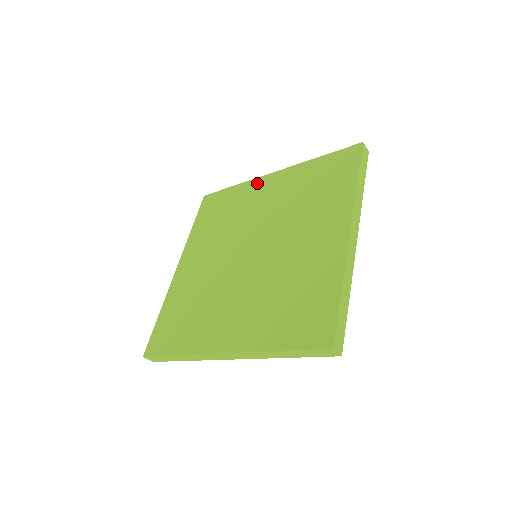
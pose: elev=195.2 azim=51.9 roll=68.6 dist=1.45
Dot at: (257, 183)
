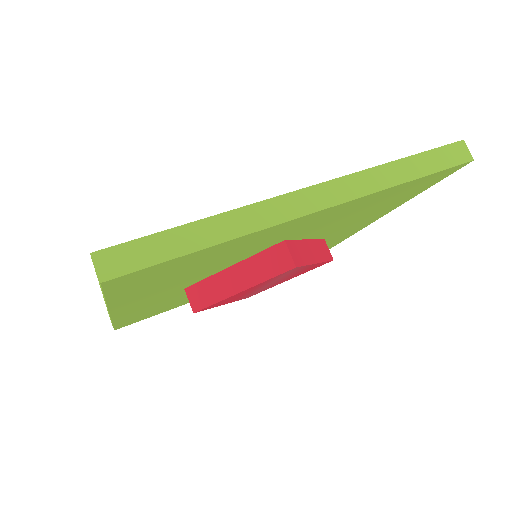
Dot at: occluded
